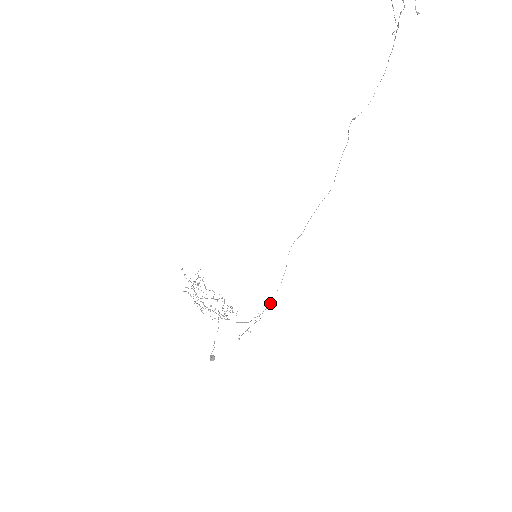
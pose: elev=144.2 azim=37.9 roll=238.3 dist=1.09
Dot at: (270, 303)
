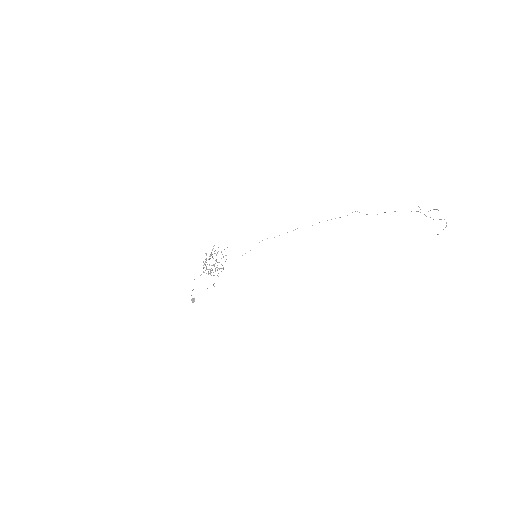
Dot at: occluded
